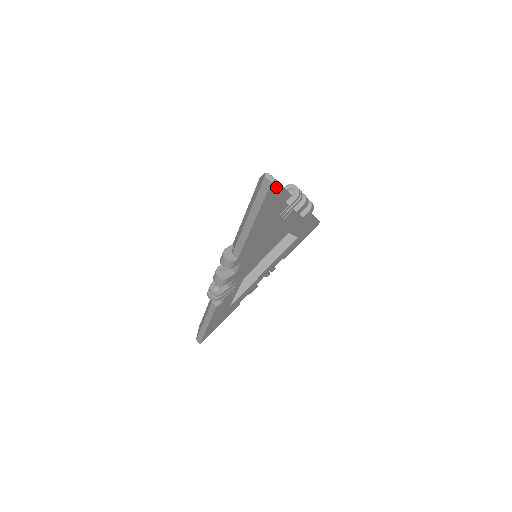
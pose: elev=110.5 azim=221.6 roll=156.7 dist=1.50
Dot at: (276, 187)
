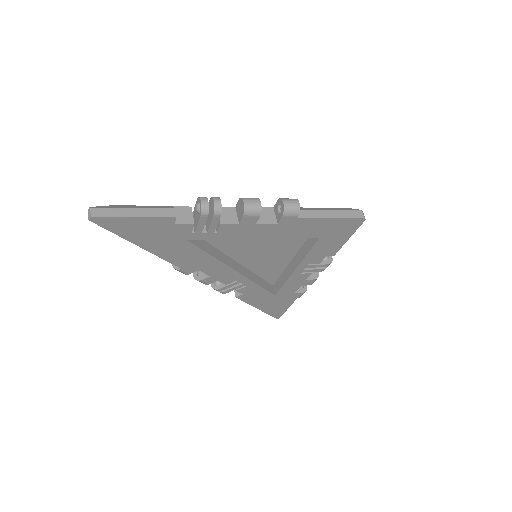
Dot at: (112, 220)
